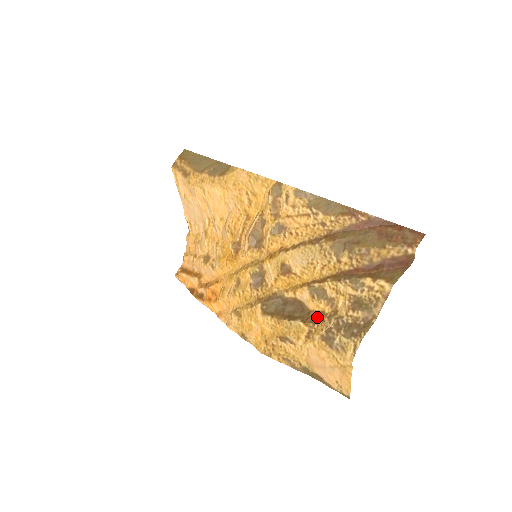
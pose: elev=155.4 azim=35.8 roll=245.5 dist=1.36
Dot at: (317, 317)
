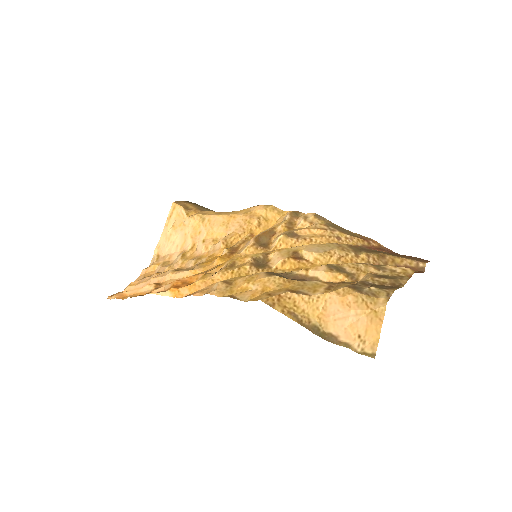
Dot at: occluded
